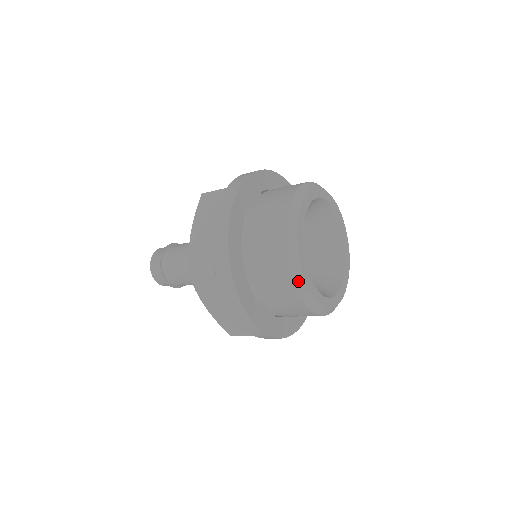
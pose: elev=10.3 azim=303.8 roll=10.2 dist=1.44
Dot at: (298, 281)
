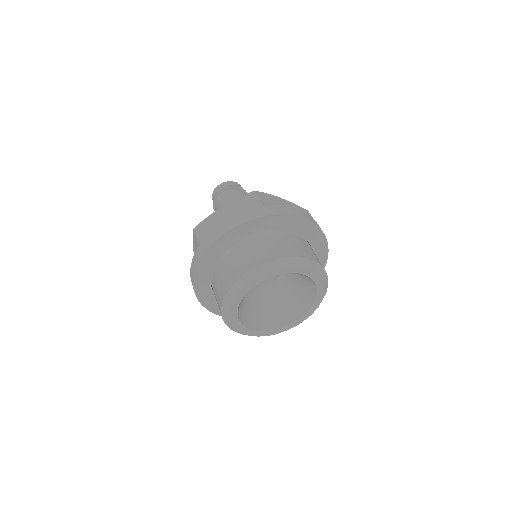
Dot at: (225, 303)
